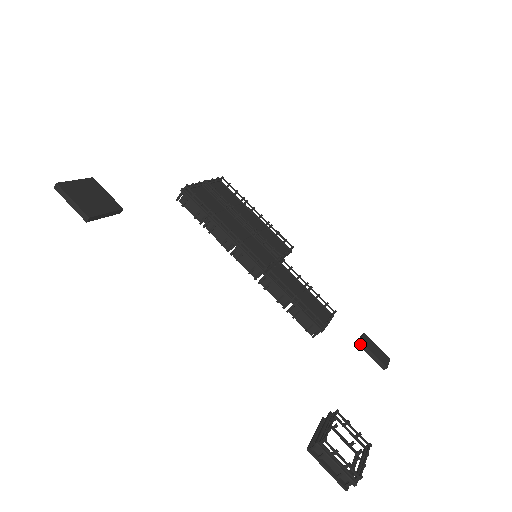
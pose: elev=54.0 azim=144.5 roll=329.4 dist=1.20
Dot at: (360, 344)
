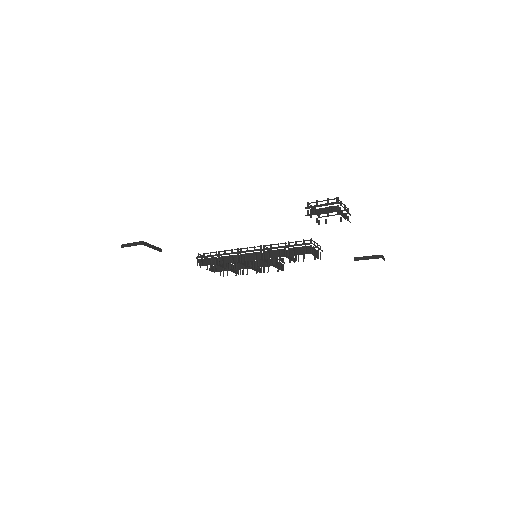
Dot at: (356, 259)
